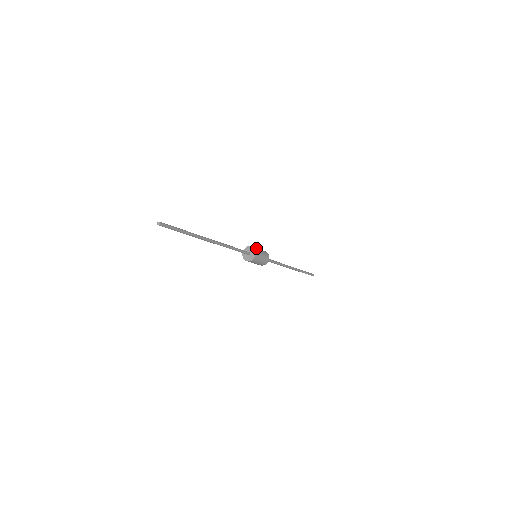
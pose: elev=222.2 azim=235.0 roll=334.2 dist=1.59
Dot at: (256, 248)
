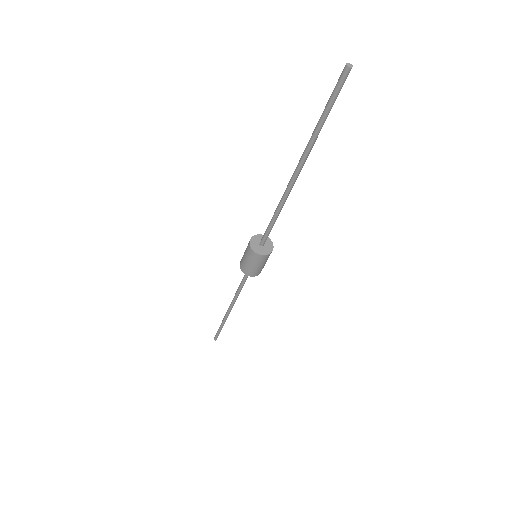
Dot at: occluded
